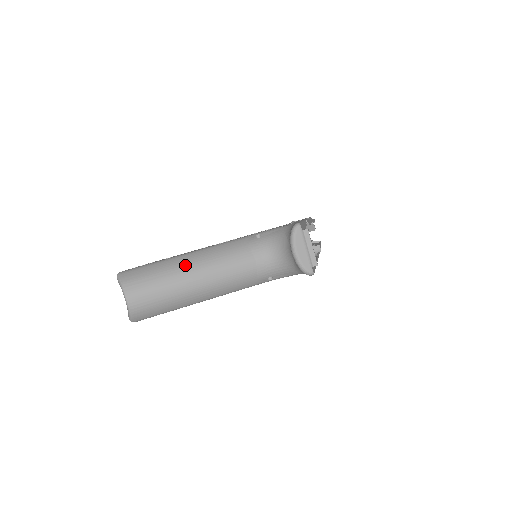
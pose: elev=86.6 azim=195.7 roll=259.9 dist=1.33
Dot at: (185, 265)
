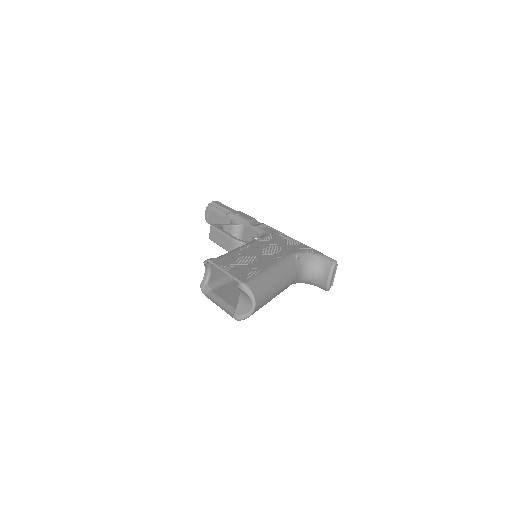
Dot at: (276, 279)
